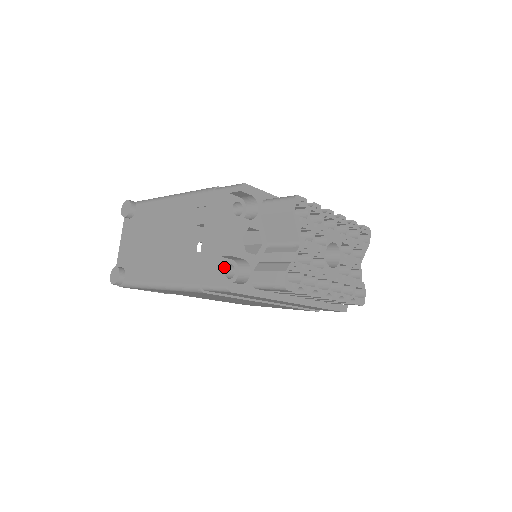
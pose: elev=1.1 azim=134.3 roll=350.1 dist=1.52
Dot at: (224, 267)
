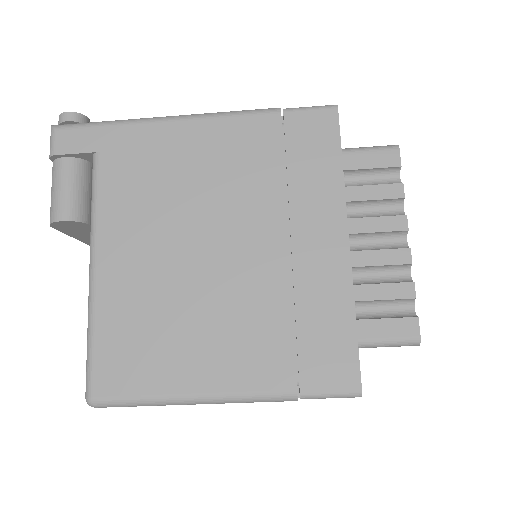
Dot at: occluded
